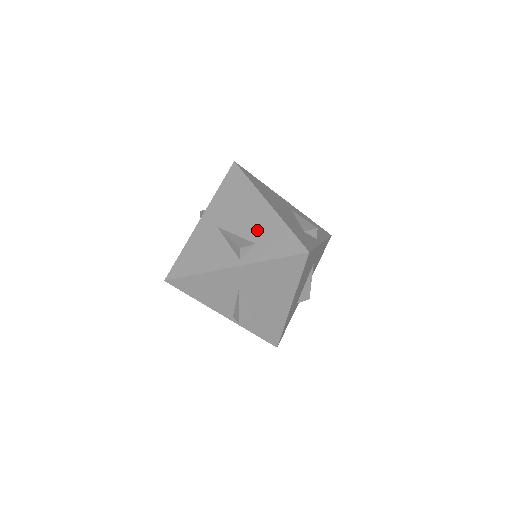
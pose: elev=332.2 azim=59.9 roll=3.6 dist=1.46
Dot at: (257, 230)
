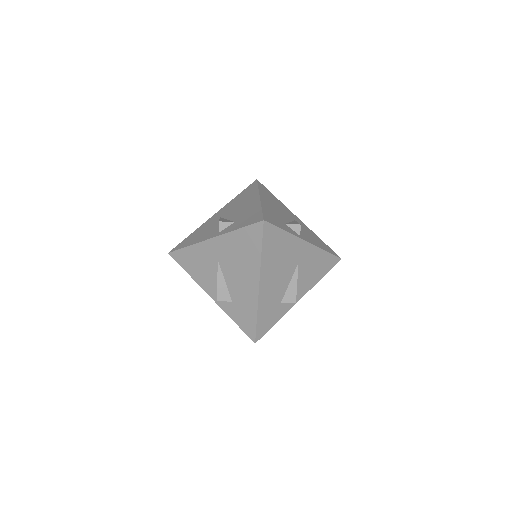
Dot at: (241, 214)
